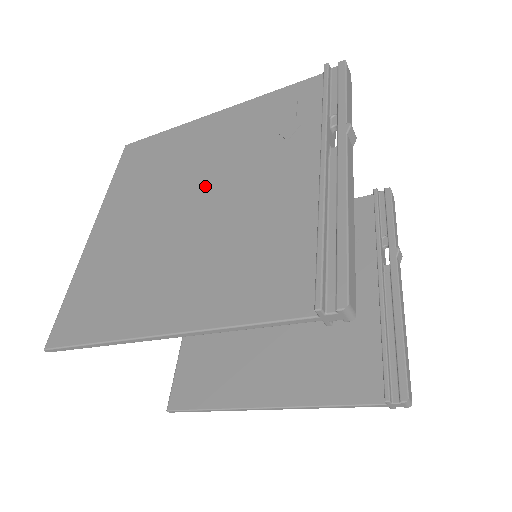
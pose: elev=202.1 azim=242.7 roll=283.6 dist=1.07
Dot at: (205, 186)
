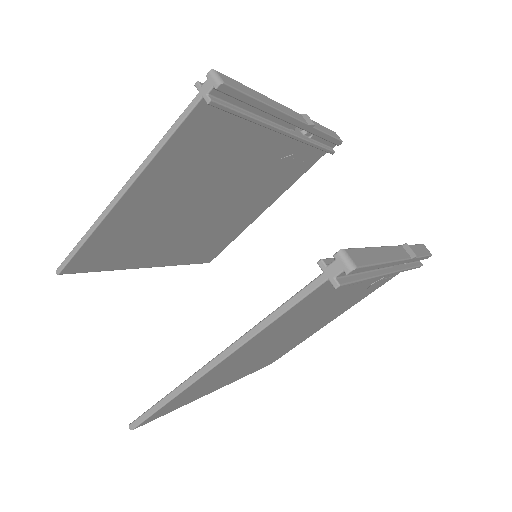
Dot at: occluded
